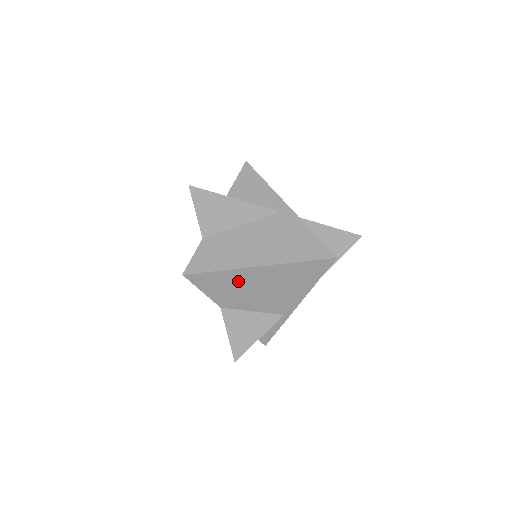
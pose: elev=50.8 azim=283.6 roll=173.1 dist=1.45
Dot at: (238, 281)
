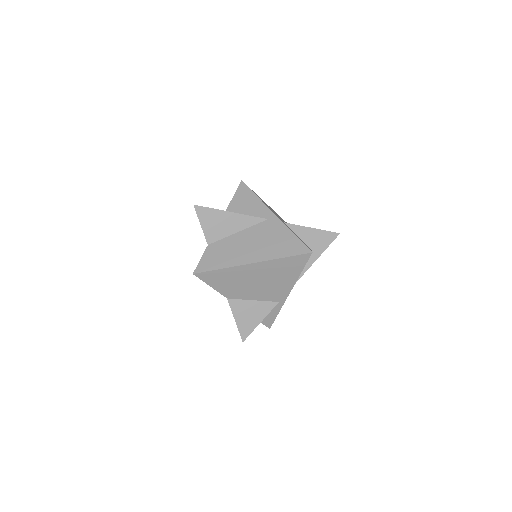
Dot at: (237, 276)
